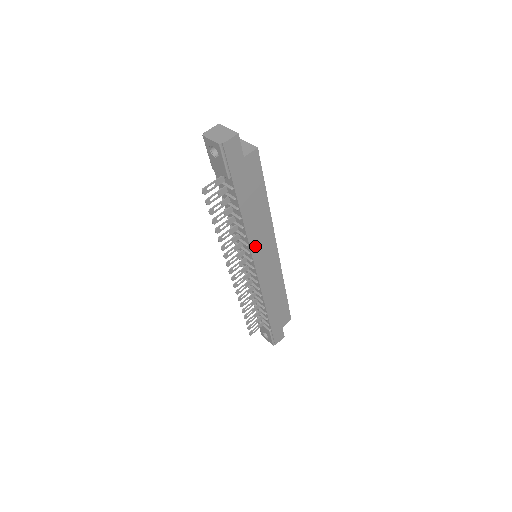
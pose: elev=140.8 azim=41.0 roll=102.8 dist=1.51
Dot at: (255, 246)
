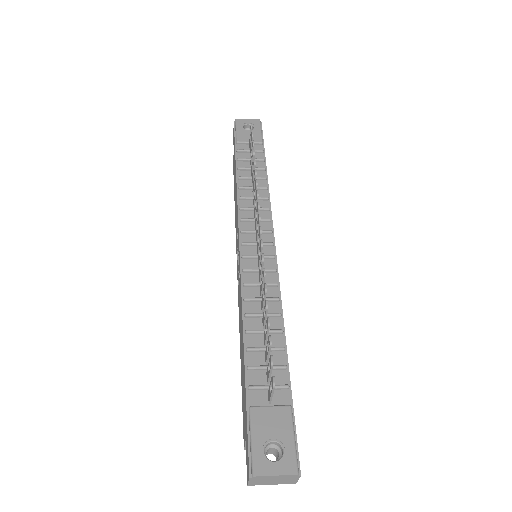
Dot at: occluded
